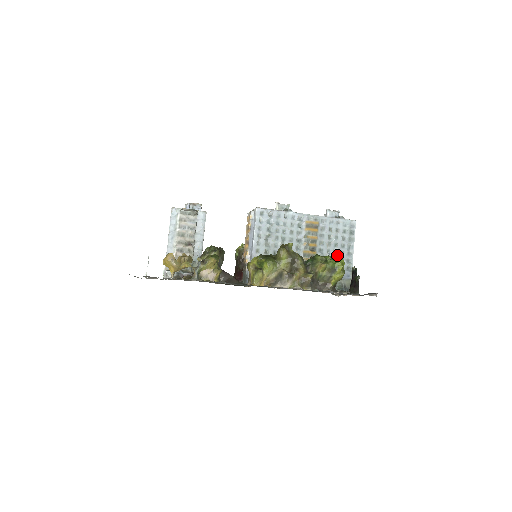
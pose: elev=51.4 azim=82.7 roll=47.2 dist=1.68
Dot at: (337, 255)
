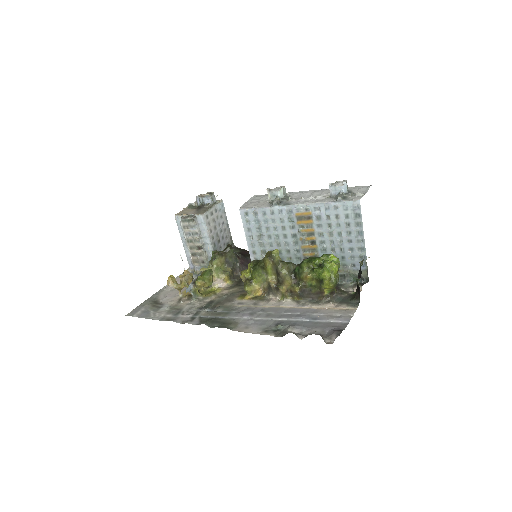
Dot at: (344, 245)
